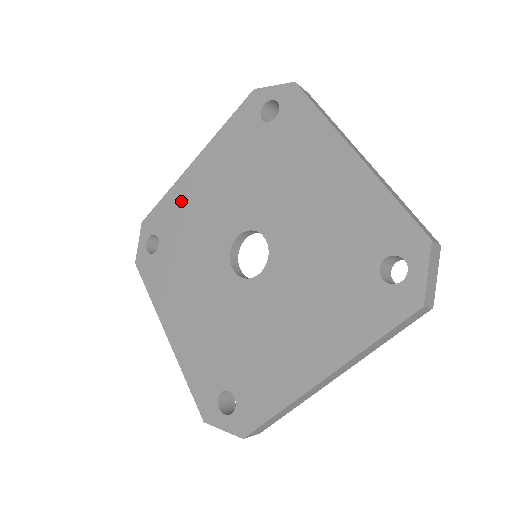
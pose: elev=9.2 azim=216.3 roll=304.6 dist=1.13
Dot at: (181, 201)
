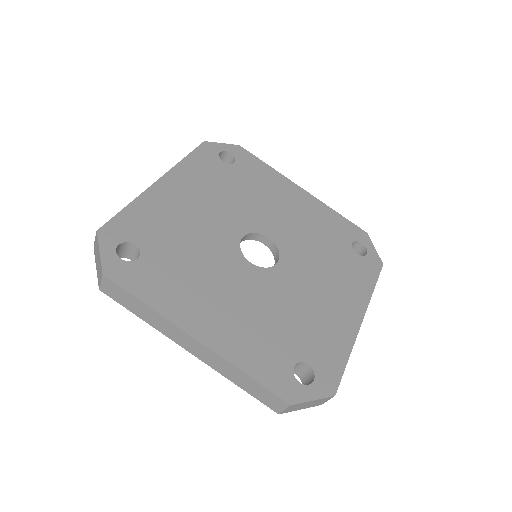
Dot at: (157, 211)
